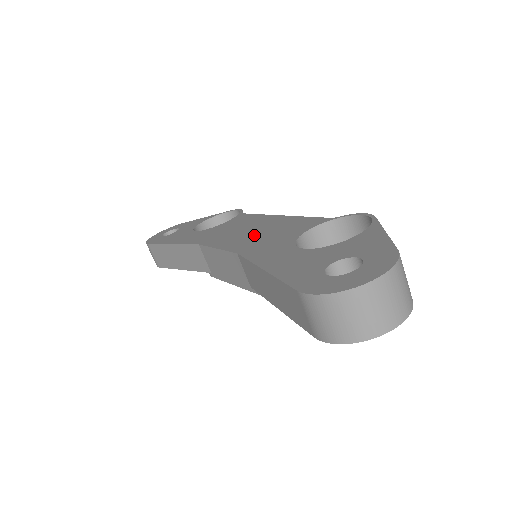
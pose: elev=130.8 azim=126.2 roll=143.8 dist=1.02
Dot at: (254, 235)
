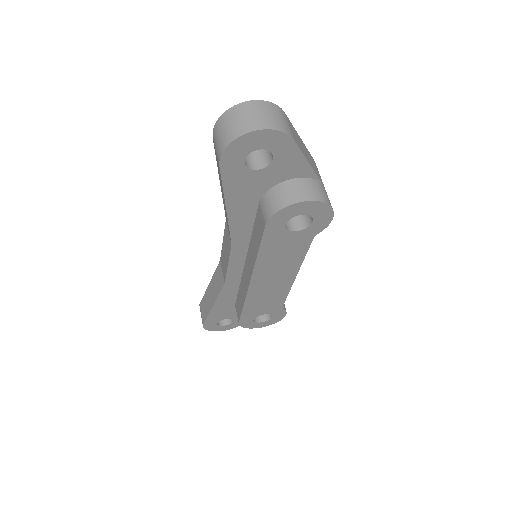
Dot at: occluded
